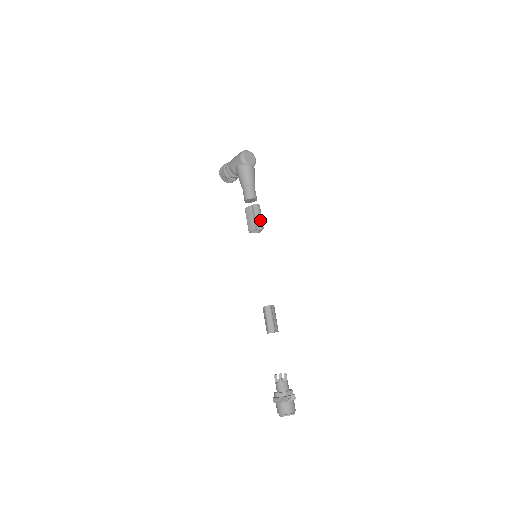
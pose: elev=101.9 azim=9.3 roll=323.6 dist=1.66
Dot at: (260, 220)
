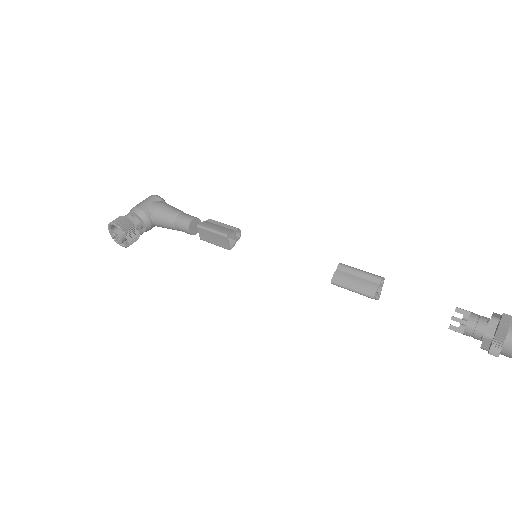
Dot at: occluded
